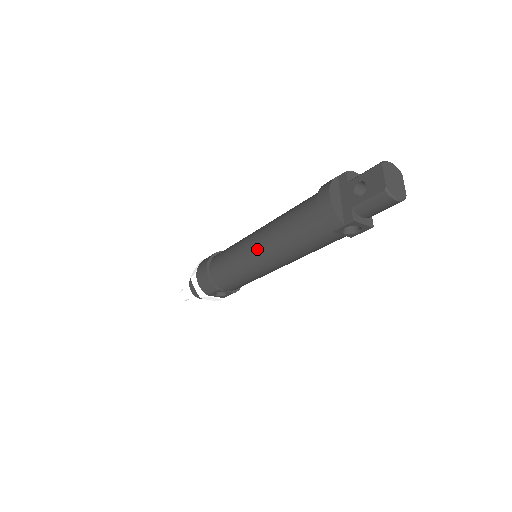
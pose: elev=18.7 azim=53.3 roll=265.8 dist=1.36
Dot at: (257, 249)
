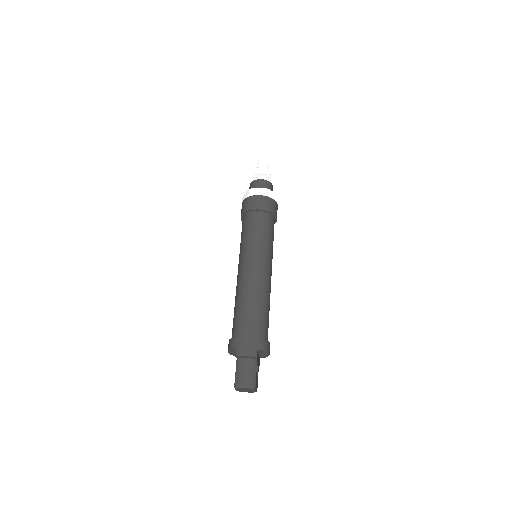
Dot at: occluded
